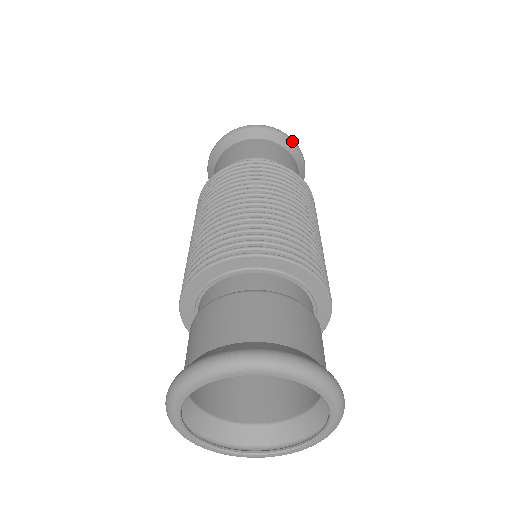
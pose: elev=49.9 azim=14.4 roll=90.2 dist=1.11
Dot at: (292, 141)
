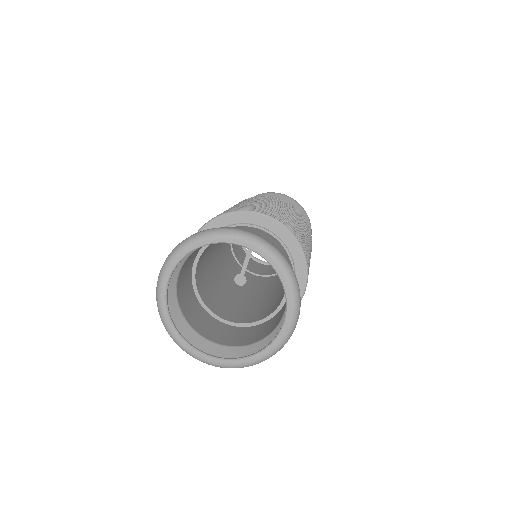
Dot at: (263, 194)
